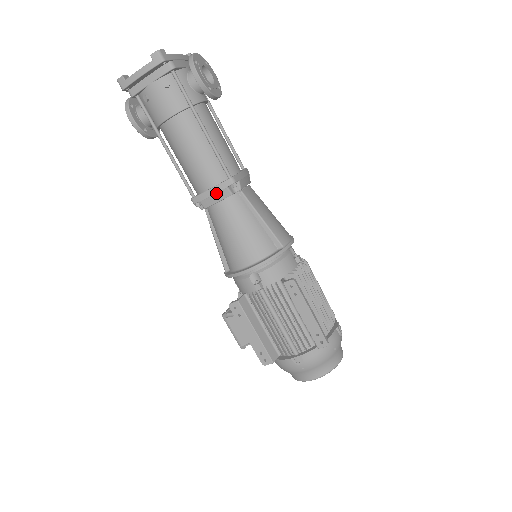
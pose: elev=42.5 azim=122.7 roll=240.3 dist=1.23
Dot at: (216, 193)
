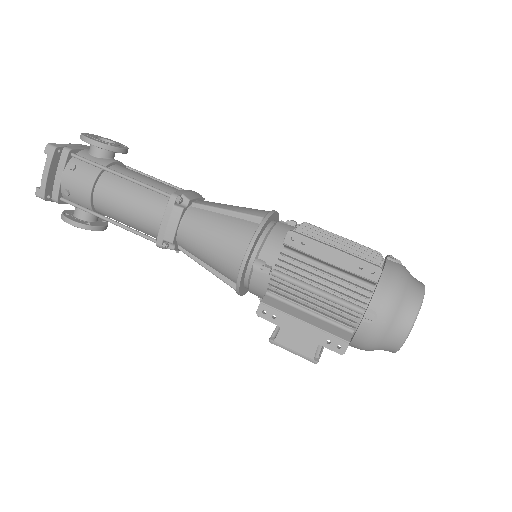
Dot at: (169, 219)
